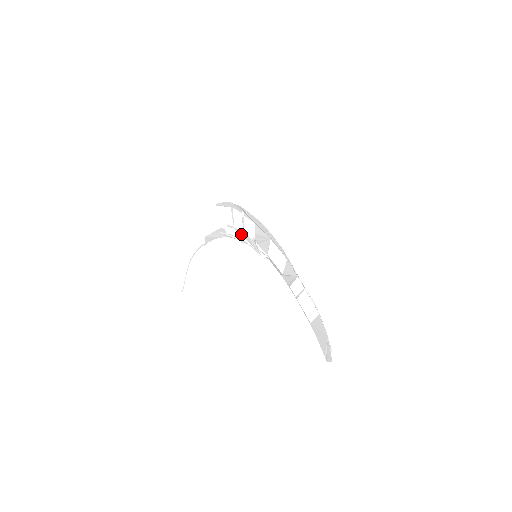
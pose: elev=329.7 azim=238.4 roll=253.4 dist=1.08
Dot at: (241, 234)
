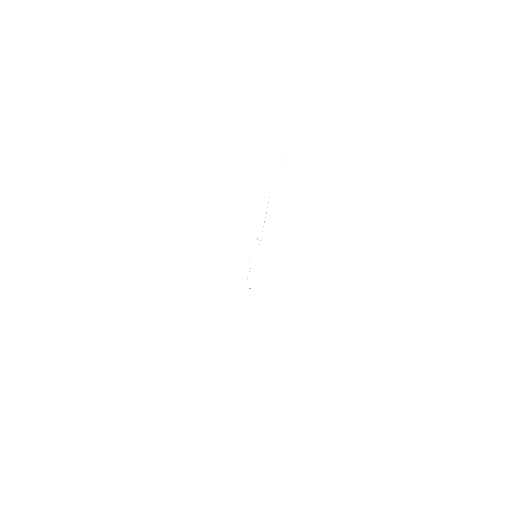
Dot at: occluded
